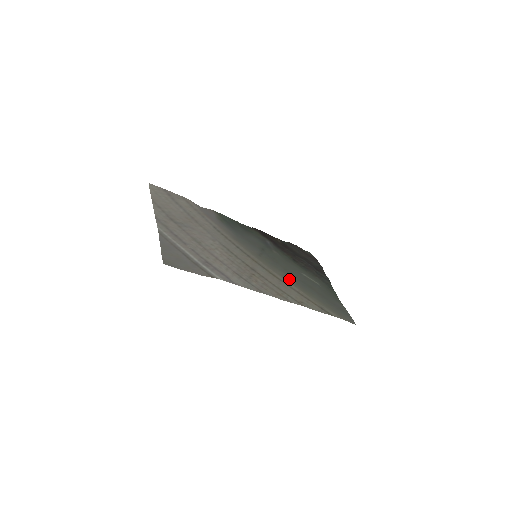
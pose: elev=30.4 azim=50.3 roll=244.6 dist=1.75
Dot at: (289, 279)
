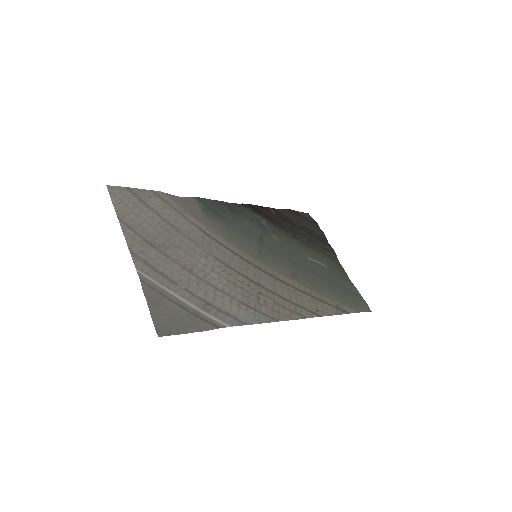
Dot at: (297, 277)
